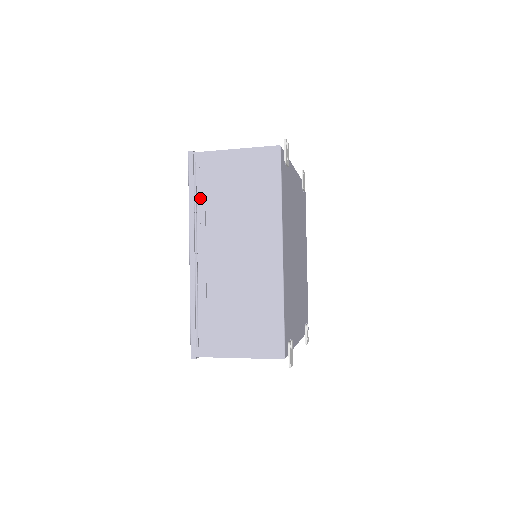
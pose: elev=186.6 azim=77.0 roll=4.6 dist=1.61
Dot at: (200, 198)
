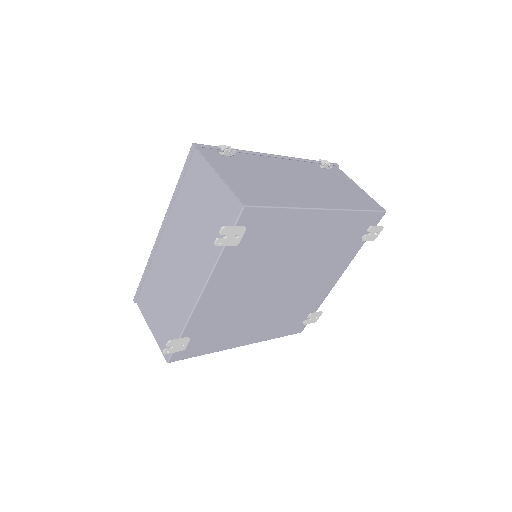
Dot at: occluded
